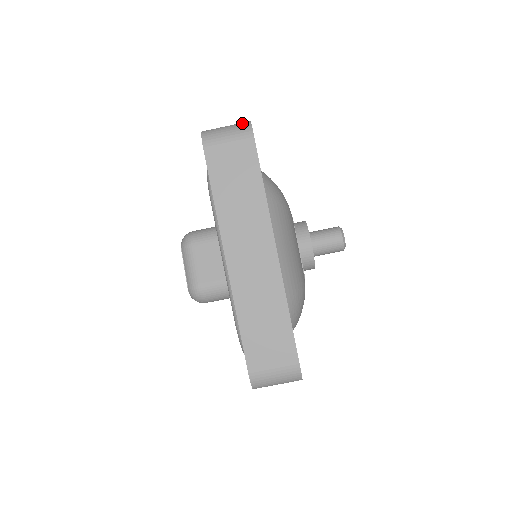
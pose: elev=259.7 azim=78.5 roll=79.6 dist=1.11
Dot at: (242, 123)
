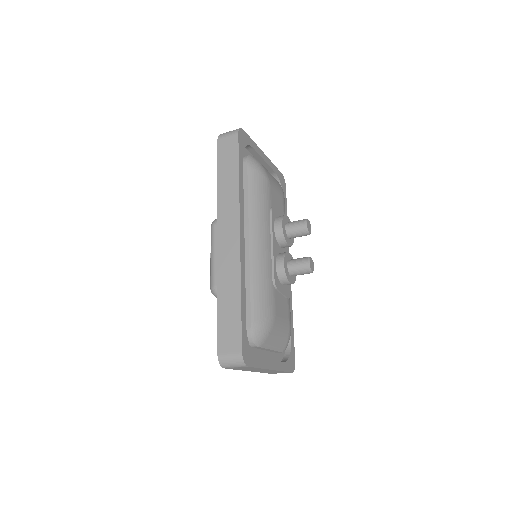
Dot at: (238, 359)
